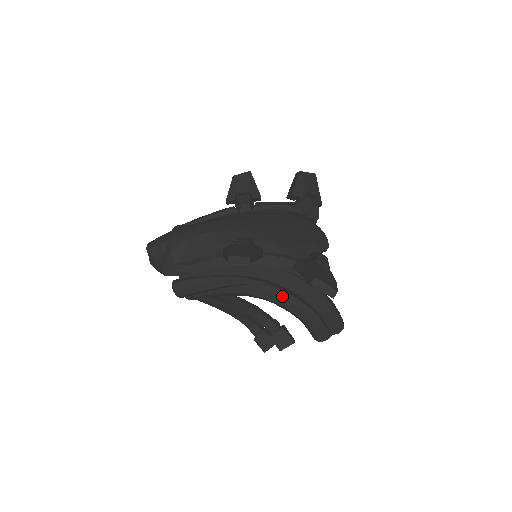
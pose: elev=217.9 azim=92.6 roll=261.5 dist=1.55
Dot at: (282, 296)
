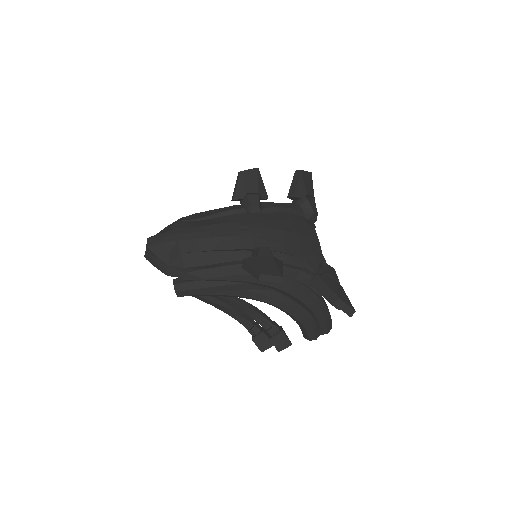
Dot at: (287, 302)
